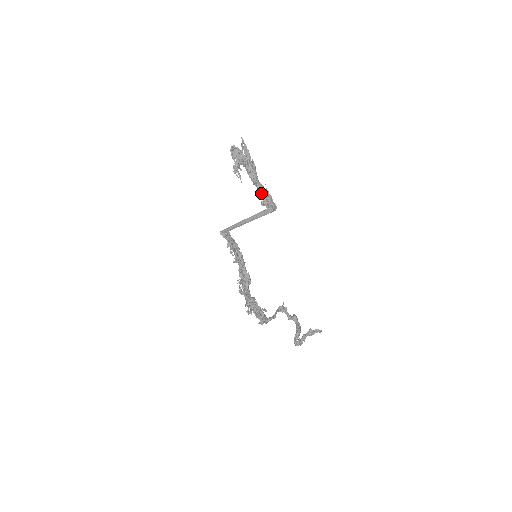
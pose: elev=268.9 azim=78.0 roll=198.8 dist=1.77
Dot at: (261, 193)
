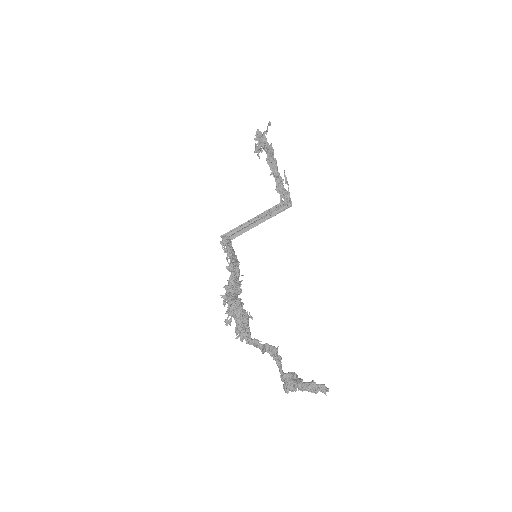
Dot at: (278, 182)
